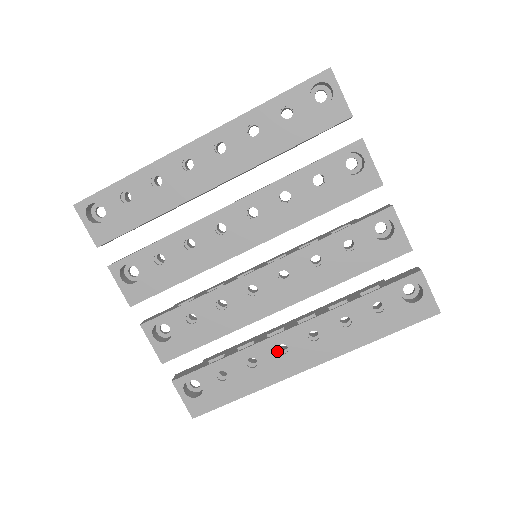
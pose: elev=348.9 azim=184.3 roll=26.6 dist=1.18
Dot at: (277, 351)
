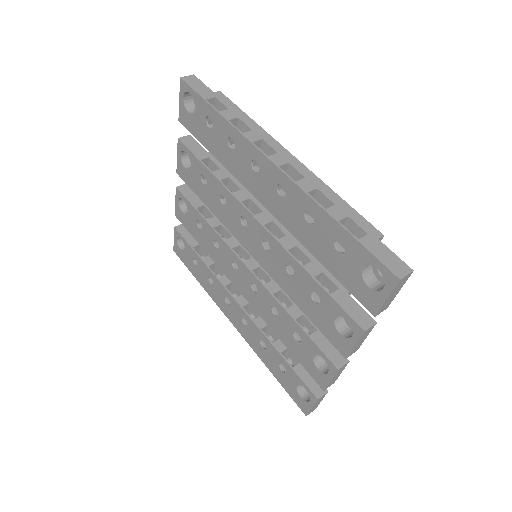
Dot at: (225, 297)
